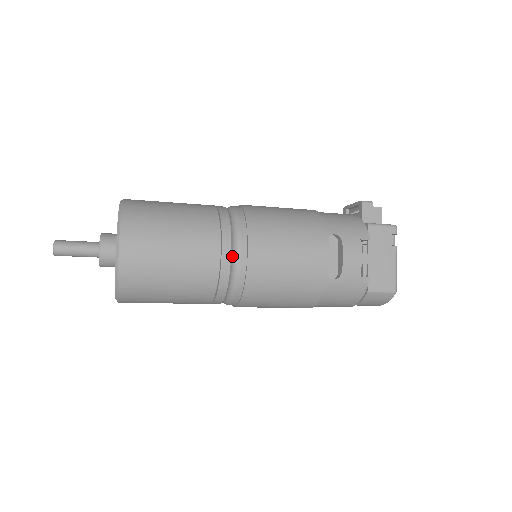
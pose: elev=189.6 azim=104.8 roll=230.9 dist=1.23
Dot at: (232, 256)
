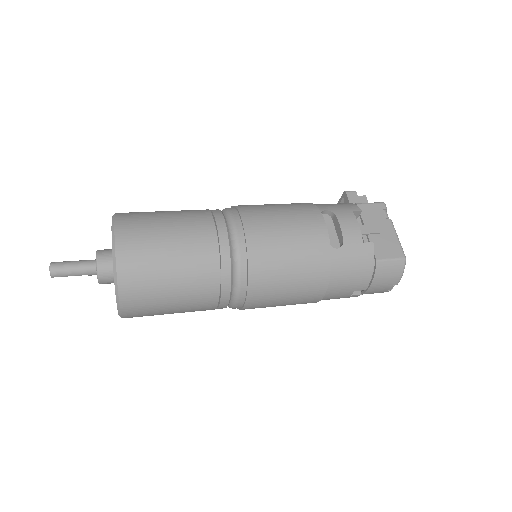
Dot at: (229, 237)
